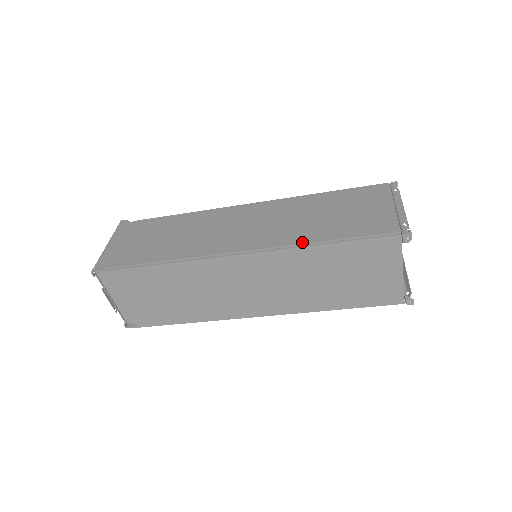
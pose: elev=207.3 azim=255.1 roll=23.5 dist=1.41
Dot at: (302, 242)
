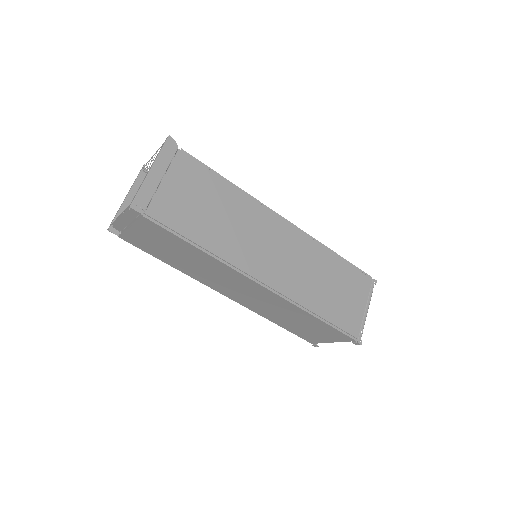
Dot at: (305, 305)
